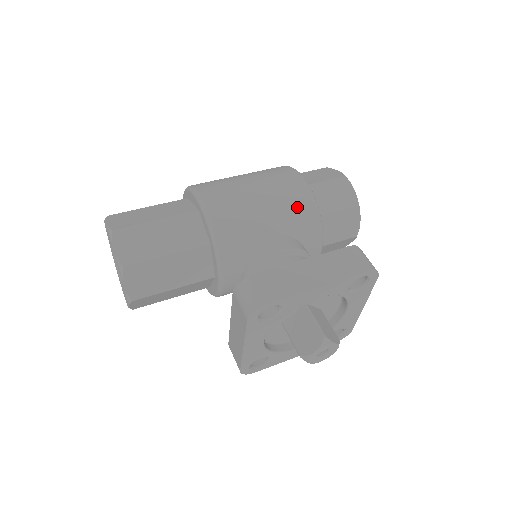
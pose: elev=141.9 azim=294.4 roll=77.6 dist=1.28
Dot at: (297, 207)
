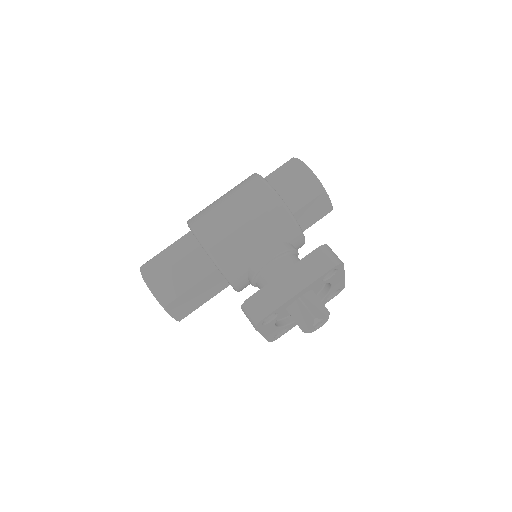
Dot at: (272, 218)
